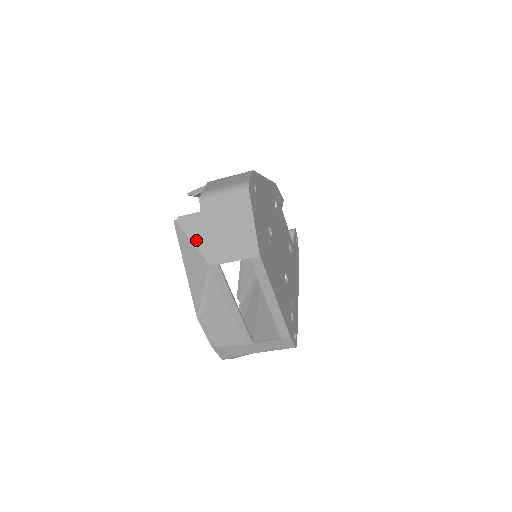
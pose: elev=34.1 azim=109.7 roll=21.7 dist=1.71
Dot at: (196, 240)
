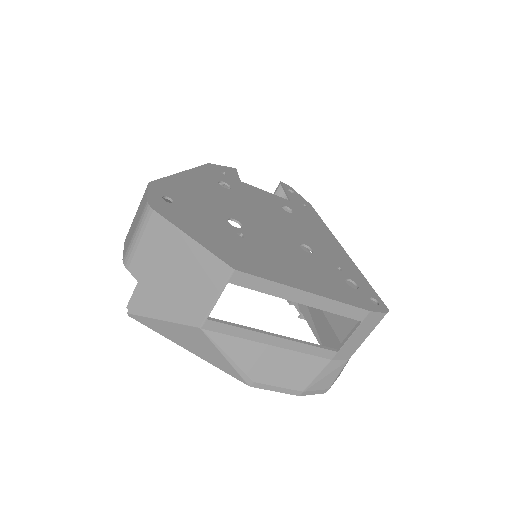
Dot at: (163, 315)
